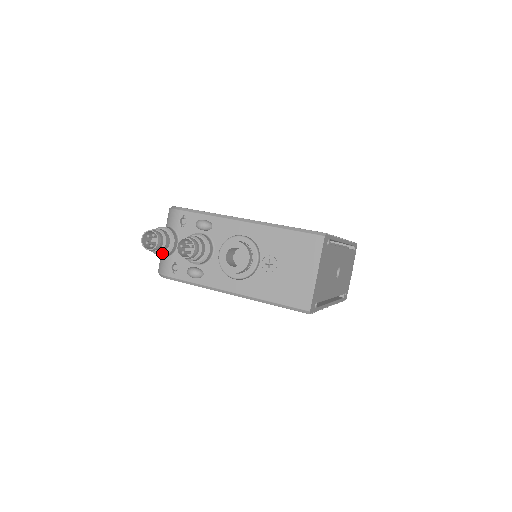
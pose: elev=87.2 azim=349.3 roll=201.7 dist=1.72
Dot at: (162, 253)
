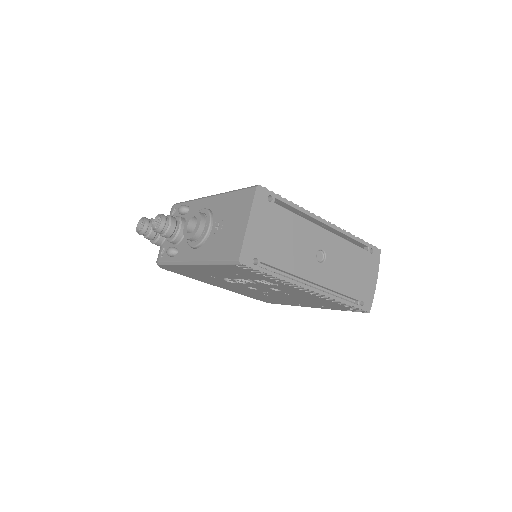
Dot at: (154, 240)
